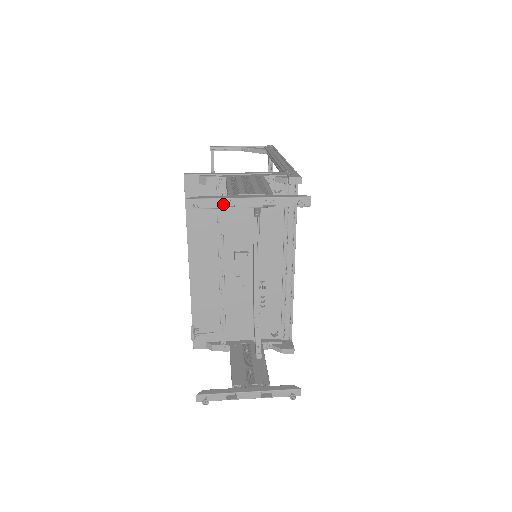
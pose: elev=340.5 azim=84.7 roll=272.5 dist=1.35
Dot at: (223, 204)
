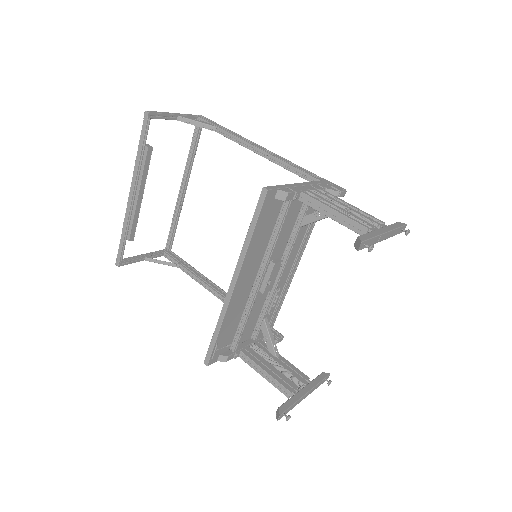
Dot at: occluded
